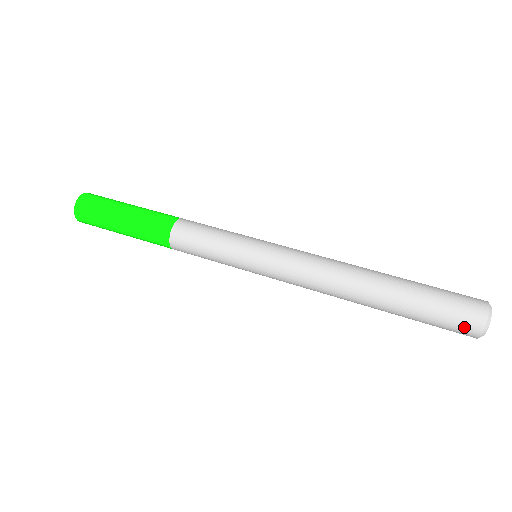
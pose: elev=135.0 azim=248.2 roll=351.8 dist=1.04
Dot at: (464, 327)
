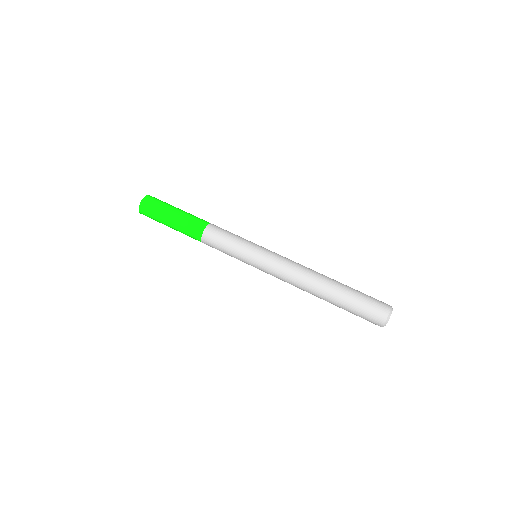
Dot at: occluded
